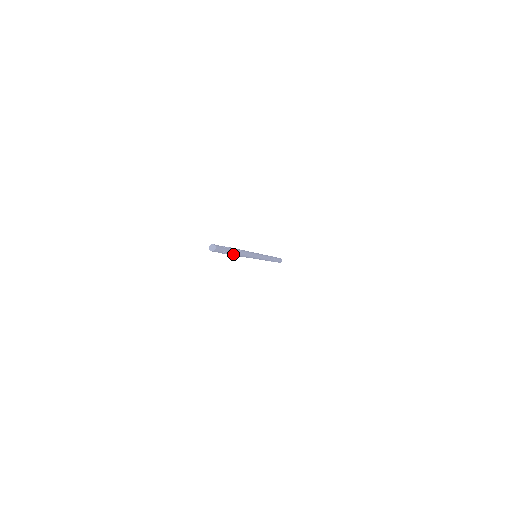
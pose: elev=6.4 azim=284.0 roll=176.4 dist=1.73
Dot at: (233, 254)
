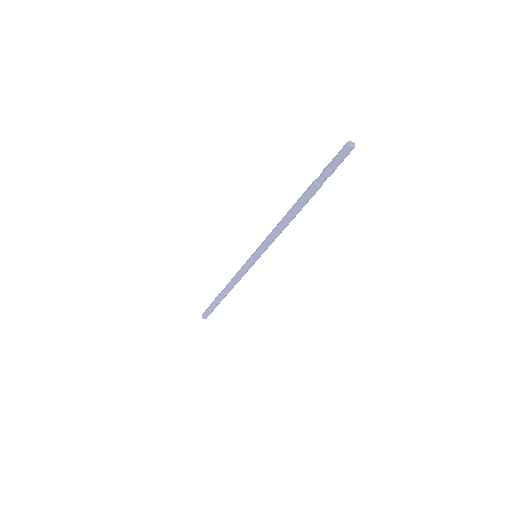
Dot at: (311, 197)
